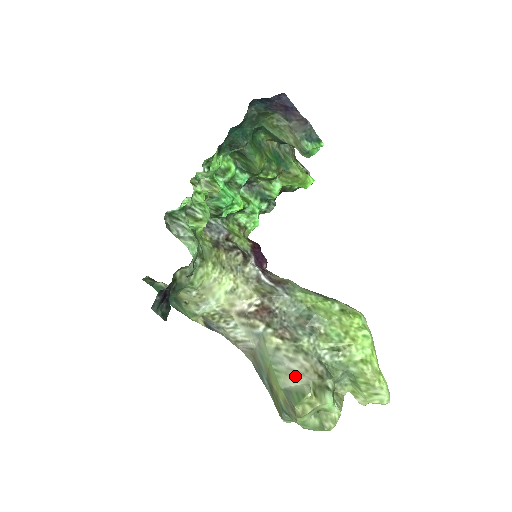
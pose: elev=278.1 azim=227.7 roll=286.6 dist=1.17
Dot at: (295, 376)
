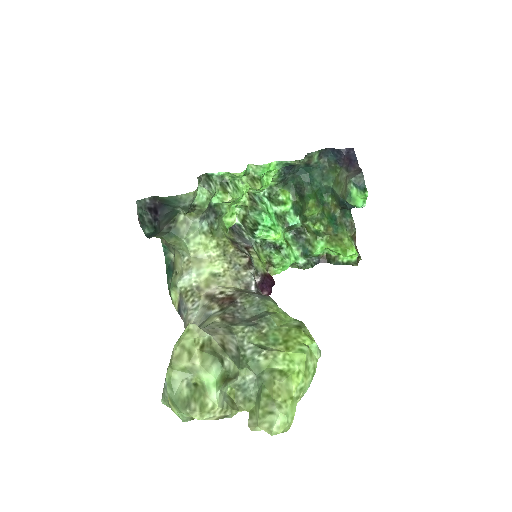
Dot at: occluded
